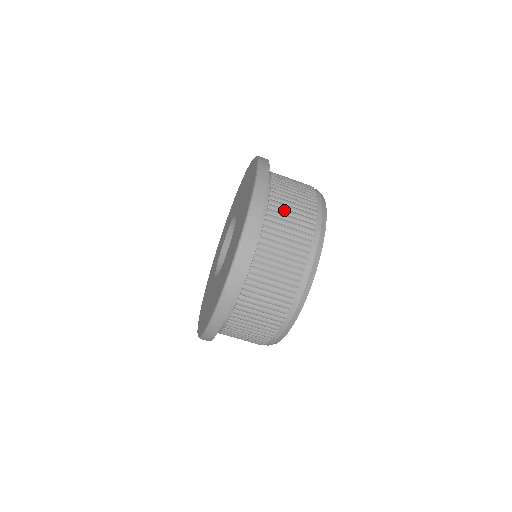
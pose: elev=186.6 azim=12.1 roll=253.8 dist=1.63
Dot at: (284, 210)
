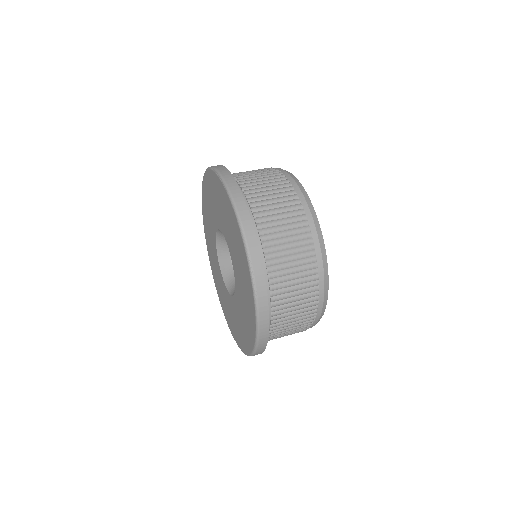
Dot at: (257, 185)
